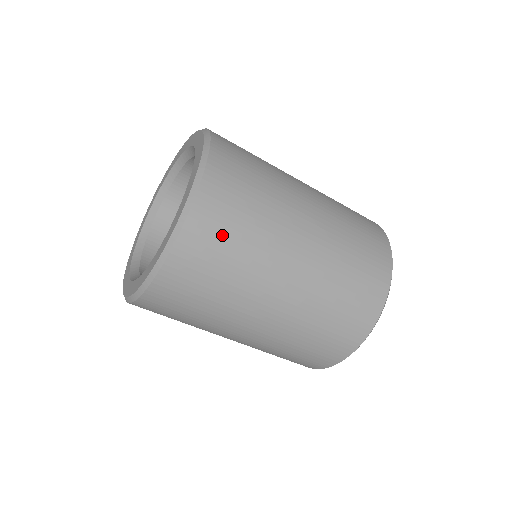
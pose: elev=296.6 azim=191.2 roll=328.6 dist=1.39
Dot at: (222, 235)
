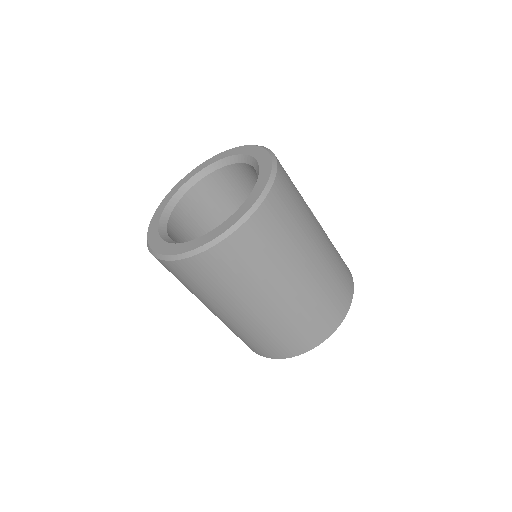
Dot at: (219, 272)
